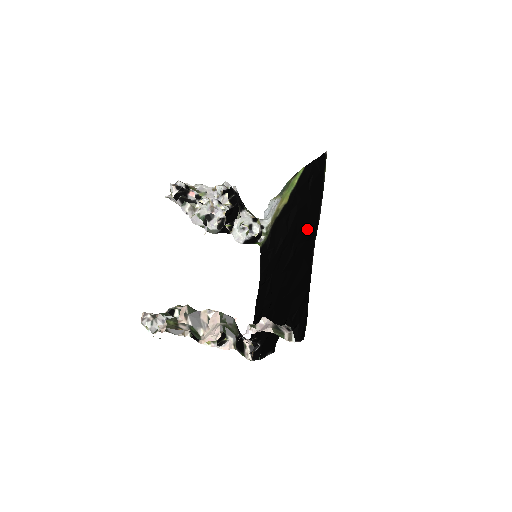
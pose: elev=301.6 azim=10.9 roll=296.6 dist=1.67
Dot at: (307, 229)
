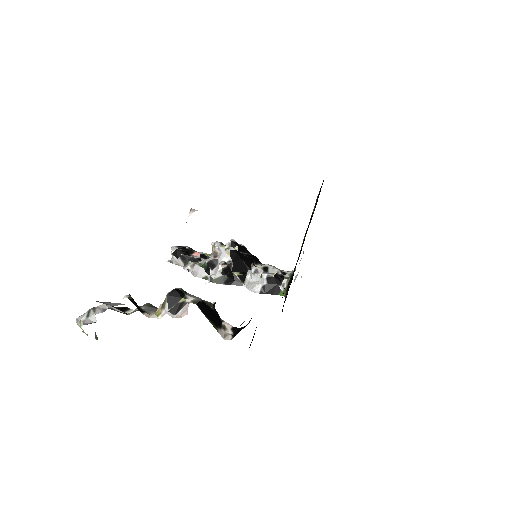
Dot at: occluded
